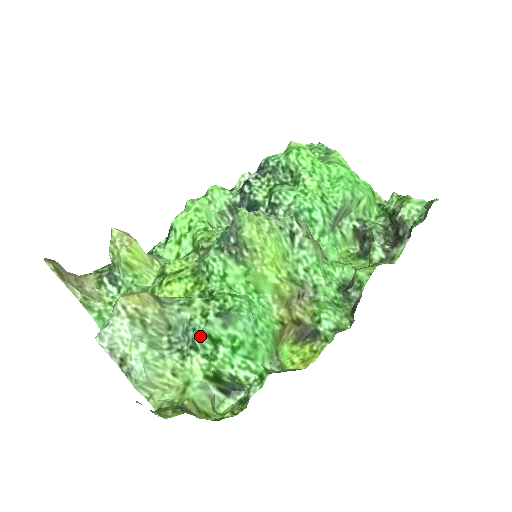
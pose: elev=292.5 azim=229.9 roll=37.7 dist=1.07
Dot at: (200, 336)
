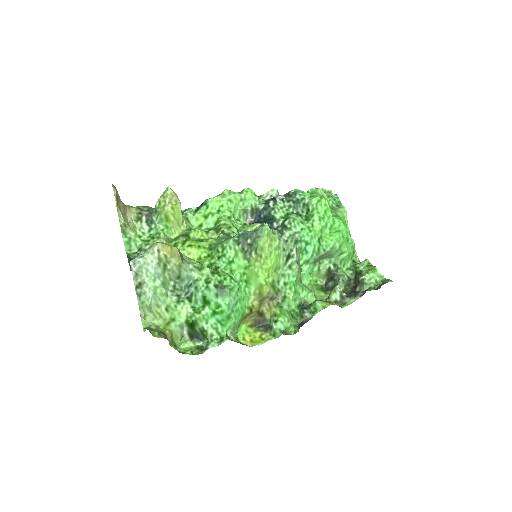
Dot at: (198, 294)
